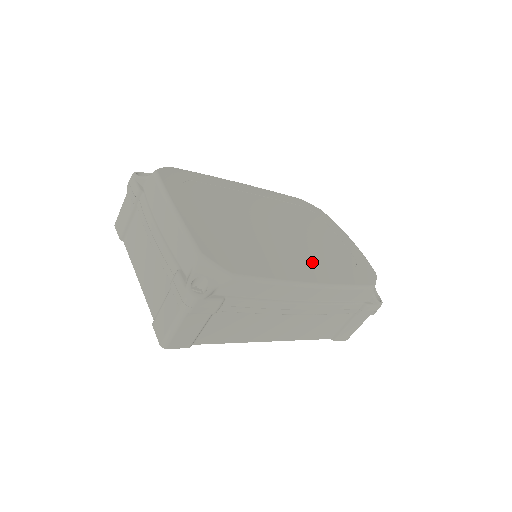
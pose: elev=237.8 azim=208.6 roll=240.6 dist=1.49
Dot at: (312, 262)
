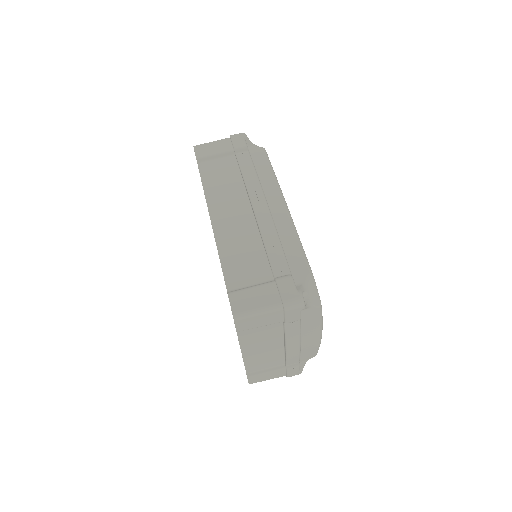
Dot at: occluded
